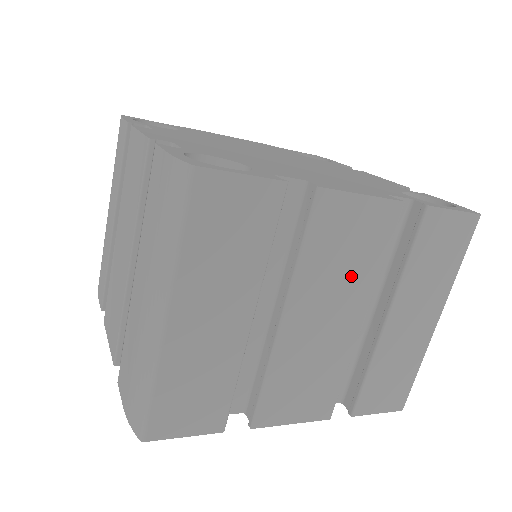
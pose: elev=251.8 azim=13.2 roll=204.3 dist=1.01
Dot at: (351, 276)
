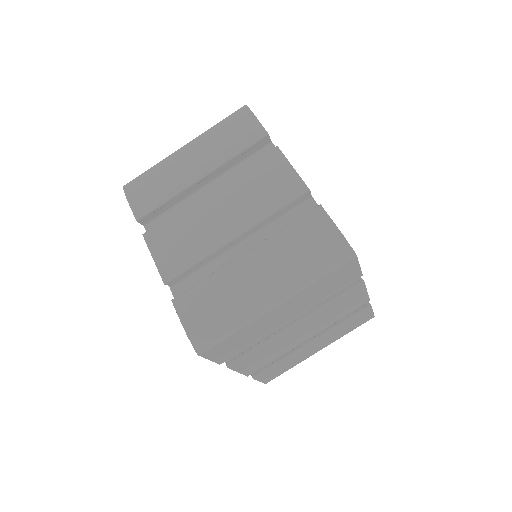
Dot at: (328, 320)
